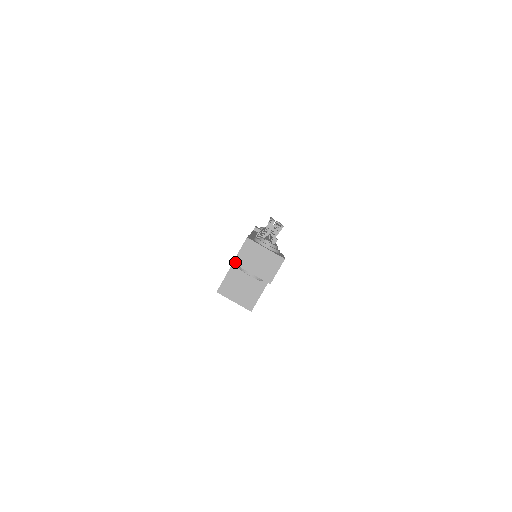
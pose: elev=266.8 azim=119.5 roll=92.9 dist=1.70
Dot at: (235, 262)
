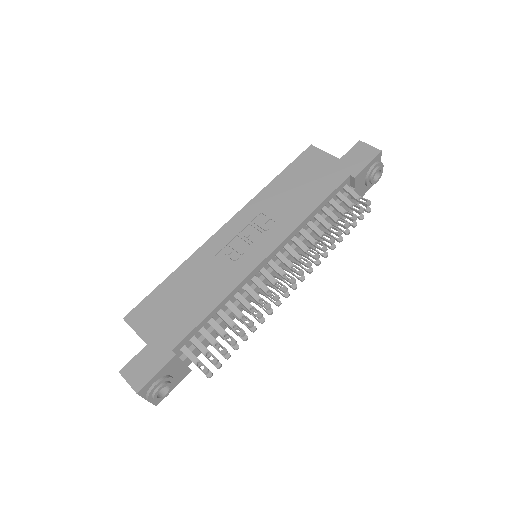
Dot at: (121, 374)
